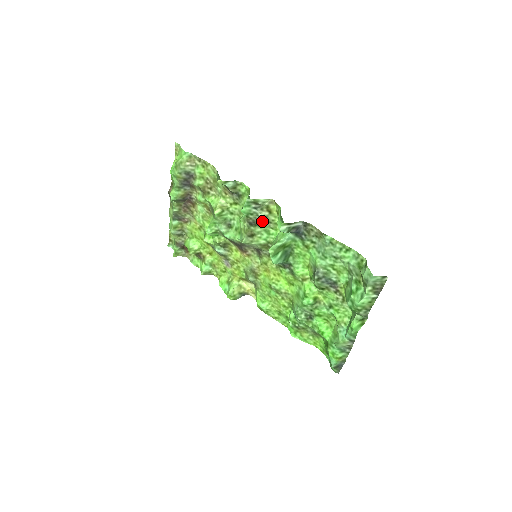
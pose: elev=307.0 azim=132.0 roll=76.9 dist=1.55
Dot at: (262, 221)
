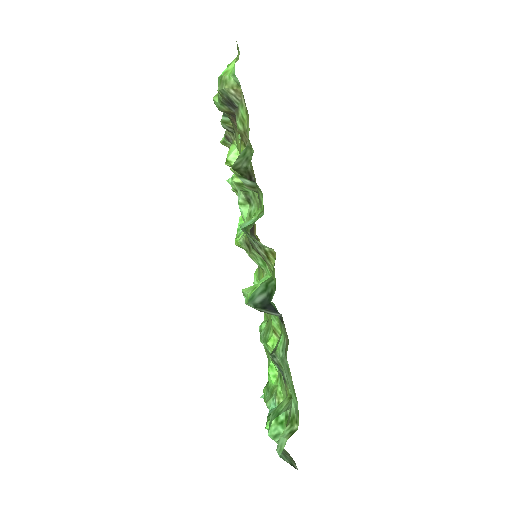
Dot at: (259, 253)
